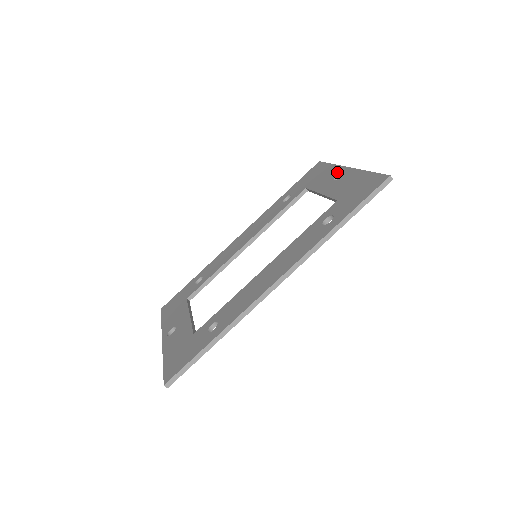
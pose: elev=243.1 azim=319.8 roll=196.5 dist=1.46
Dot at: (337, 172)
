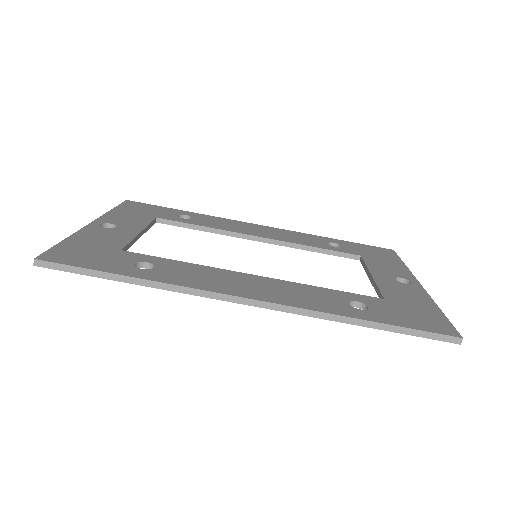
Dot at: (405, 276)
